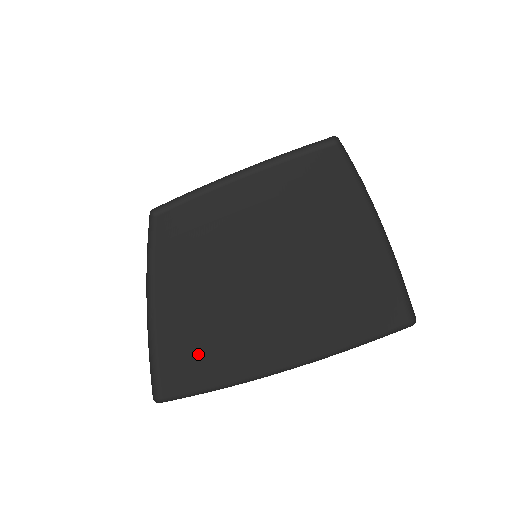
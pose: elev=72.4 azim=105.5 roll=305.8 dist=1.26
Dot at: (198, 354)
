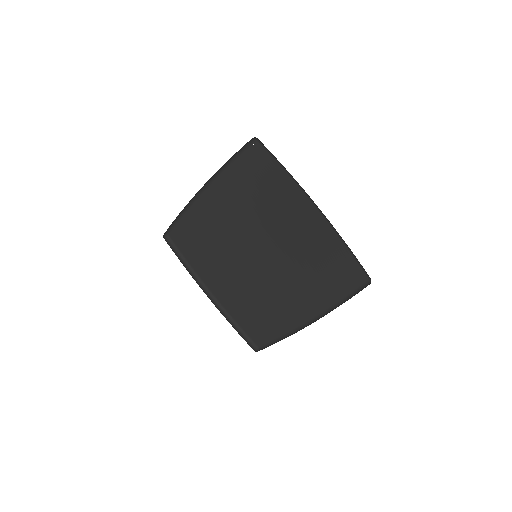
Dot at: (261, 320)
